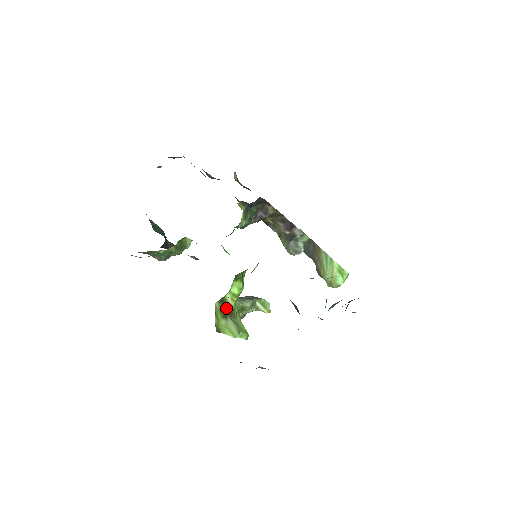
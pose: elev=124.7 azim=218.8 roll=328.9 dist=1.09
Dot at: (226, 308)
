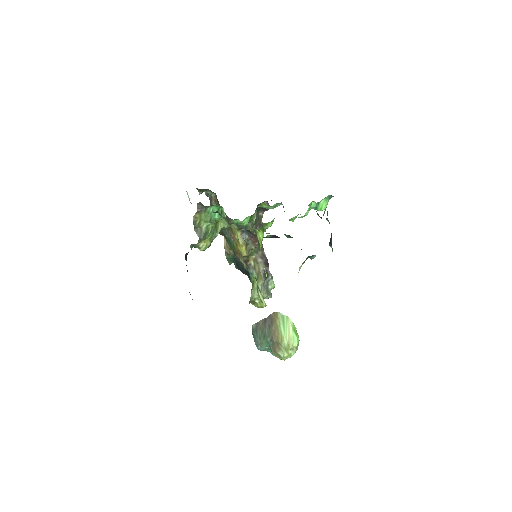
Dot at: (258, 241)
